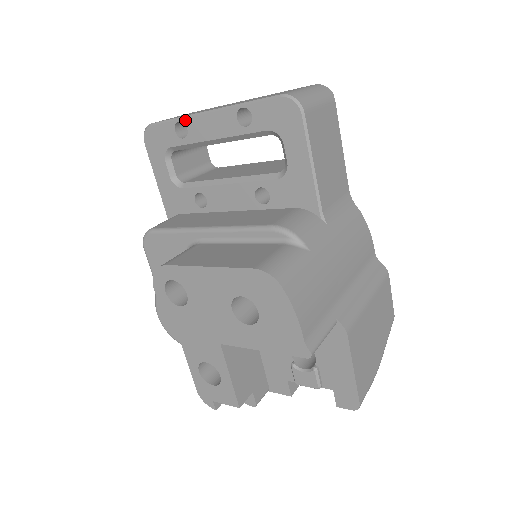
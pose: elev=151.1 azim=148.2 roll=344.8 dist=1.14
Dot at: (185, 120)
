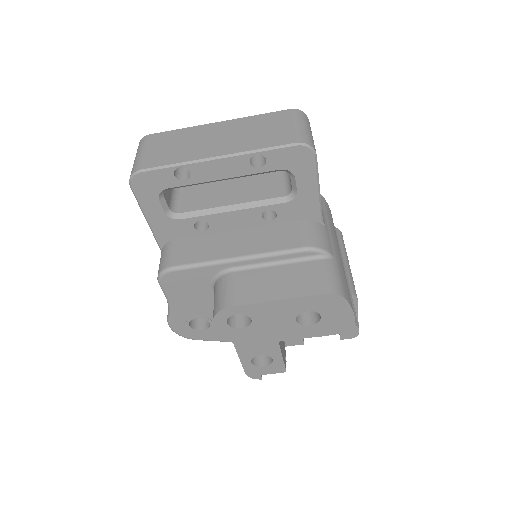
Dot at: (188, 166)
